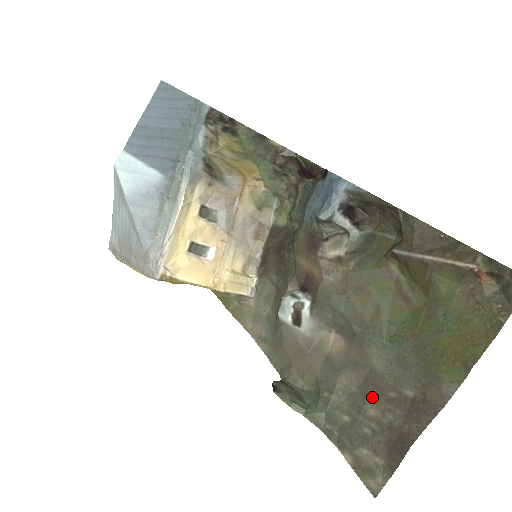
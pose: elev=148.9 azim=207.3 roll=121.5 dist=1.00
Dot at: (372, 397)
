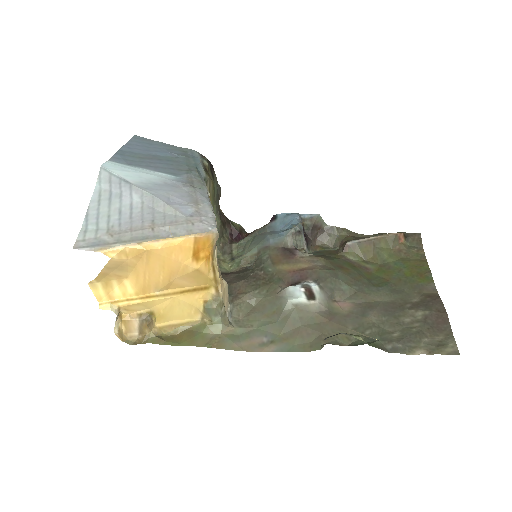
Dot at: (399, 313)
